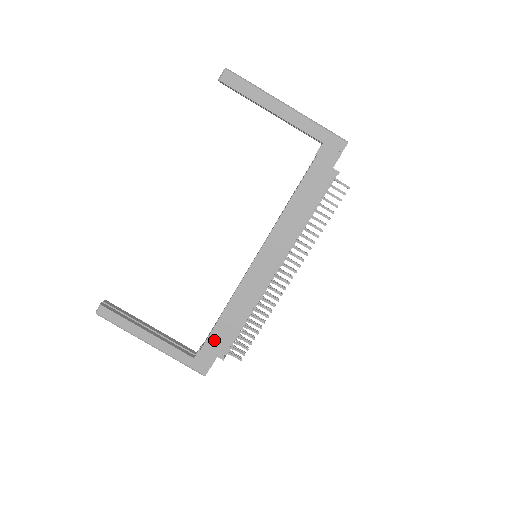
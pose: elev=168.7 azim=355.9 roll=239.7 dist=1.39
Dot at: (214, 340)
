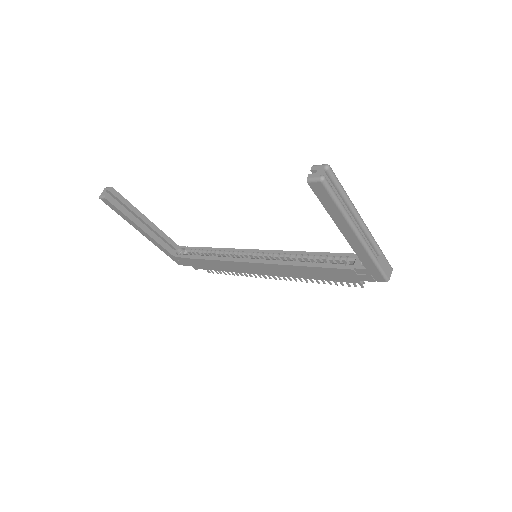
Dot at: (194, 262)
